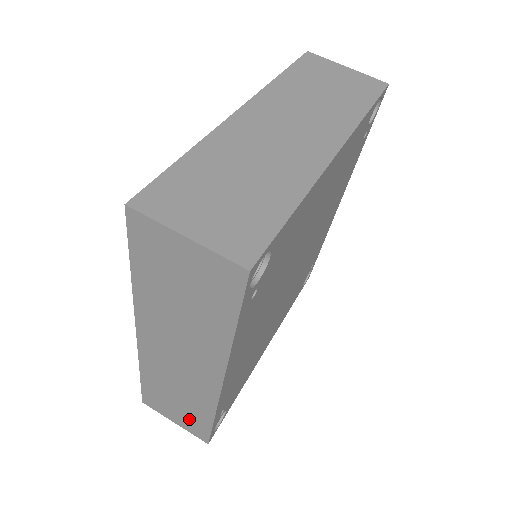
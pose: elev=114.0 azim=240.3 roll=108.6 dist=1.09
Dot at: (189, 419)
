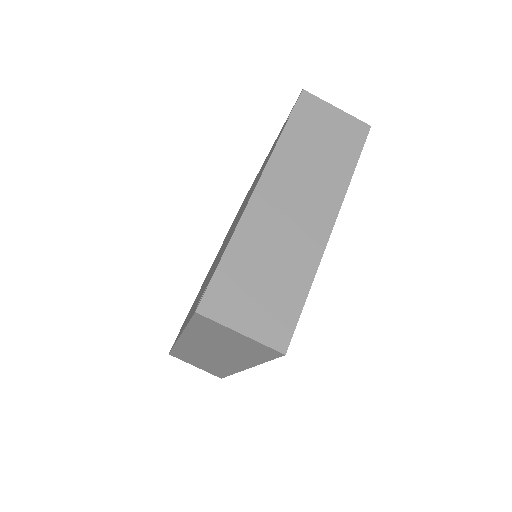
Dot at: (209, 369)
